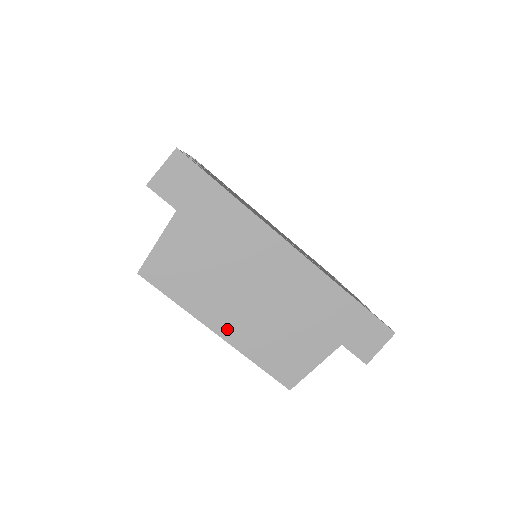
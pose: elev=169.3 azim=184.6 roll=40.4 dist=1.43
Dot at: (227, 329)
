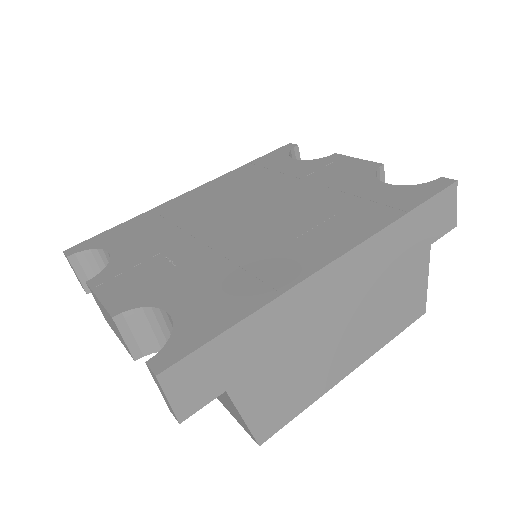
Dot at: (354, 361)
